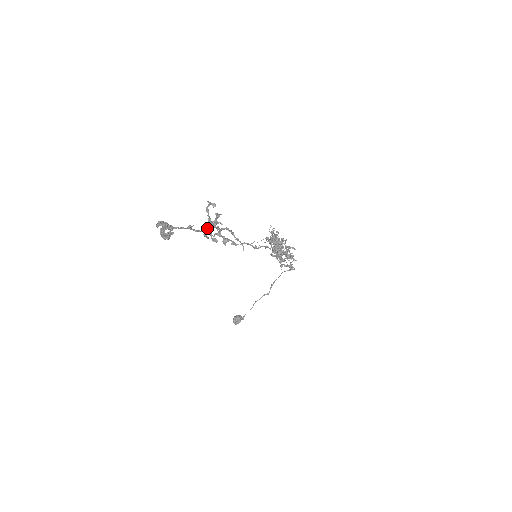
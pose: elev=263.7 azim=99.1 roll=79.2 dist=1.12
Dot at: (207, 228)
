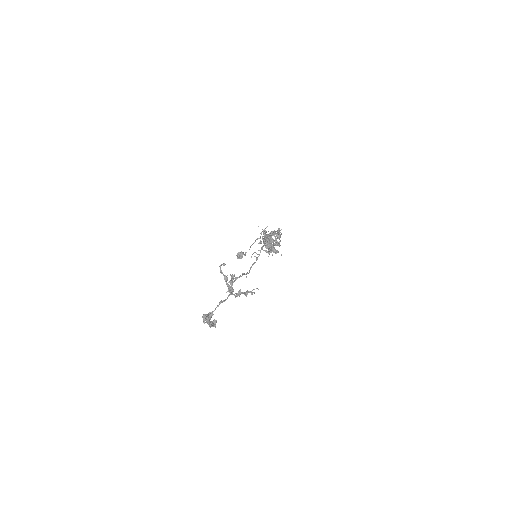
Dot at: (231, 293)
